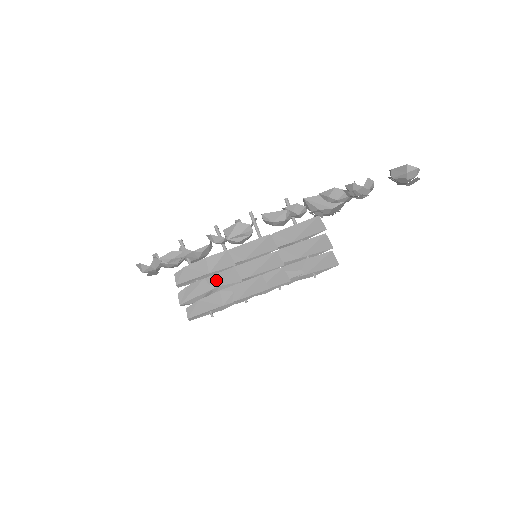
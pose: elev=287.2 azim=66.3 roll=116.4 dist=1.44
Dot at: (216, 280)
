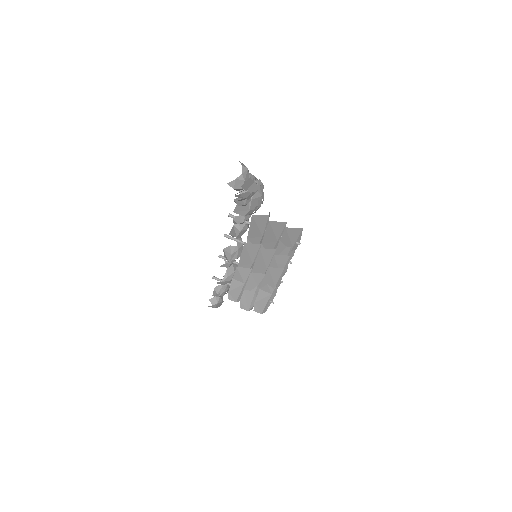
Dot at: (251, 285)
